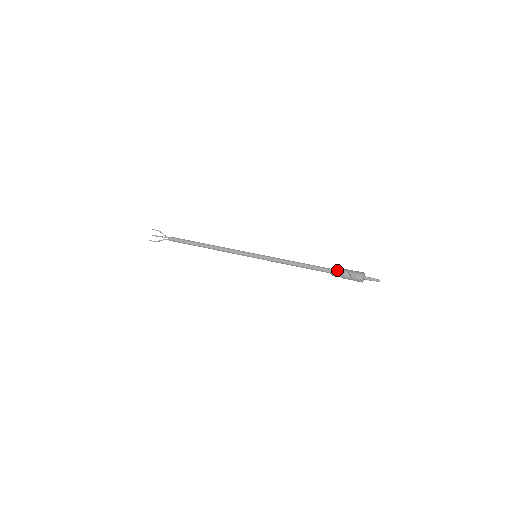
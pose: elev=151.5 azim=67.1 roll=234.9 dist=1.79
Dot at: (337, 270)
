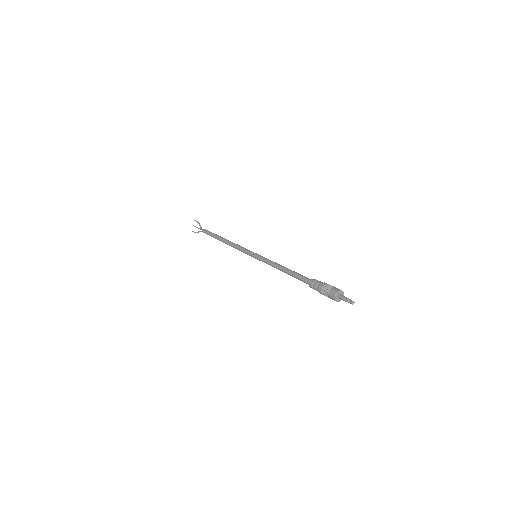
Dot at: (314, 283)
